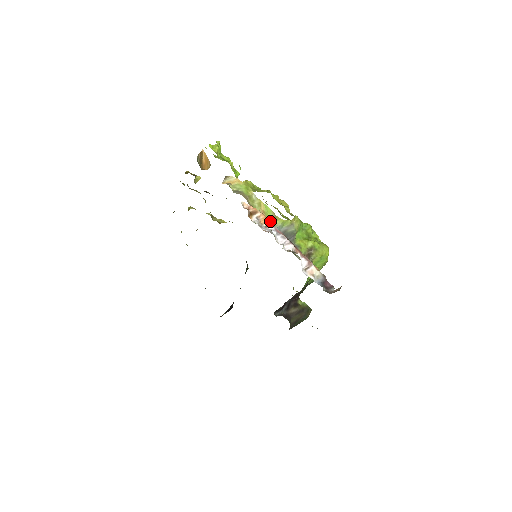
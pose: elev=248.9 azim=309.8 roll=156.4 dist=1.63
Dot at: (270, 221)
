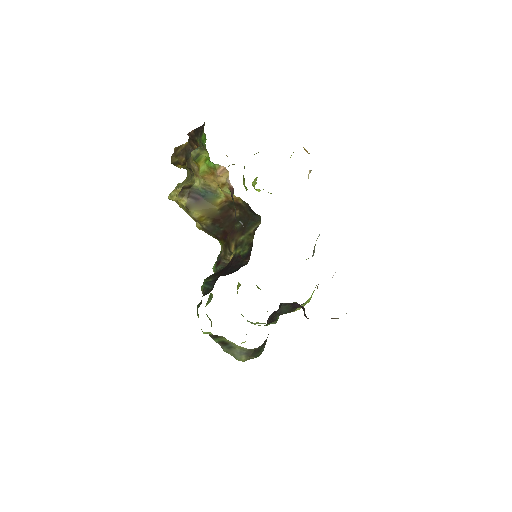
Dot at: occluded
